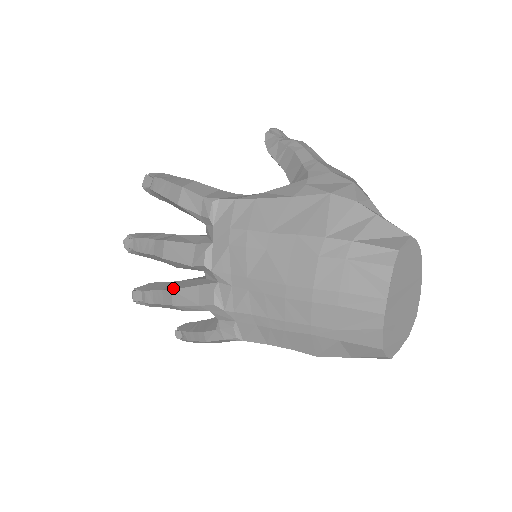
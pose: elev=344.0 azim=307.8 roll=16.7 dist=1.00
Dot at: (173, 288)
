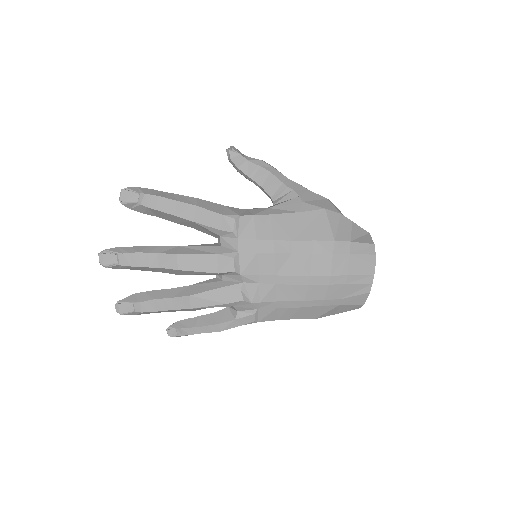
Dot at: (190, 294)
